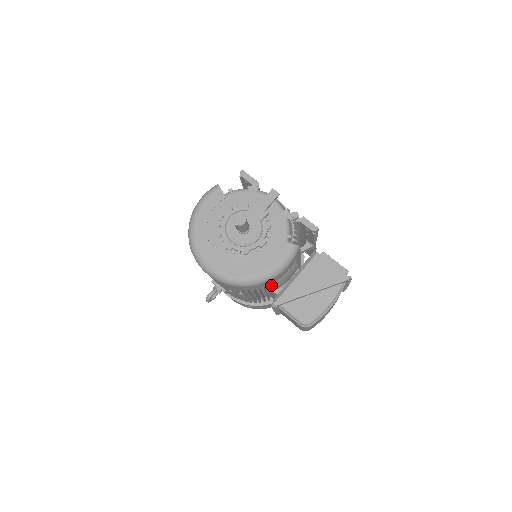
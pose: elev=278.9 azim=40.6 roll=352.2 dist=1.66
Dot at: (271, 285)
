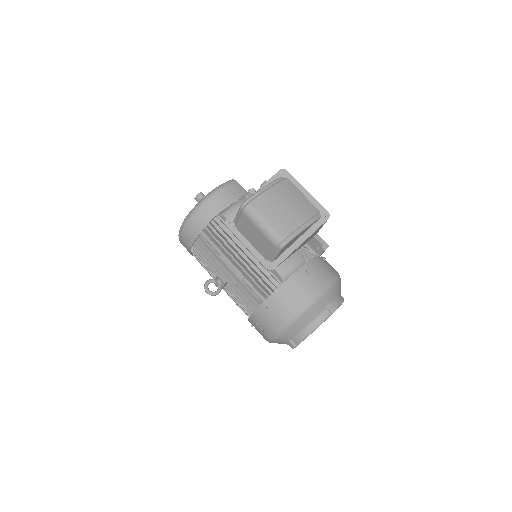
Dot at: (225, 215)
